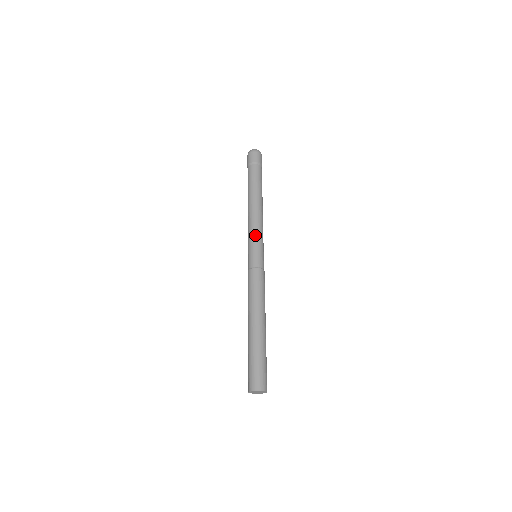
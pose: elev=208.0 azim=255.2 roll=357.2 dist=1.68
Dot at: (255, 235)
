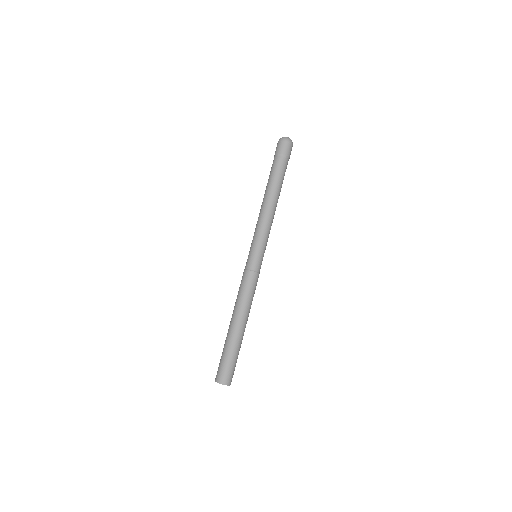
Dot at: (259, 236)
